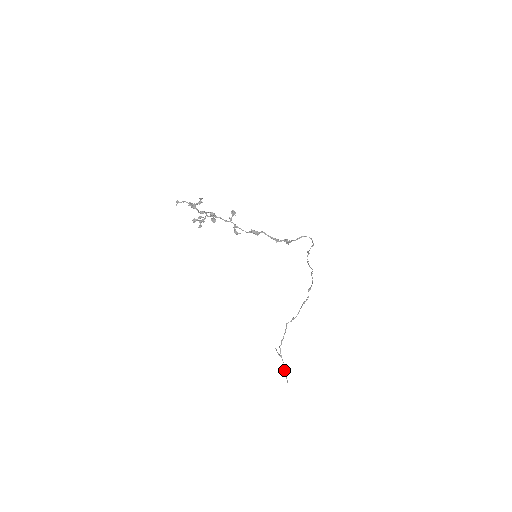
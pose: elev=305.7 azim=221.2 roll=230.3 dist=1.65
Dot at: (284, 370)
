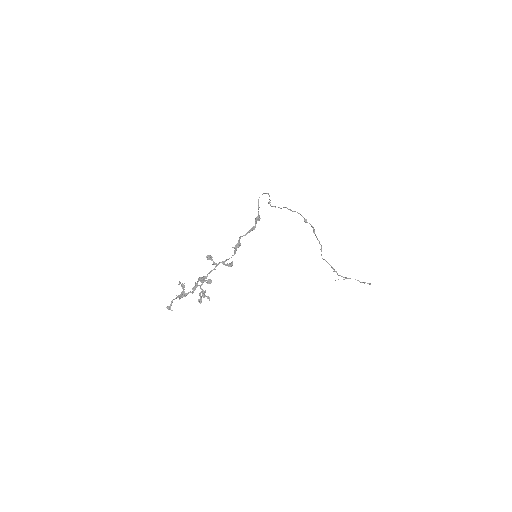
Dot at: (360, 282)
